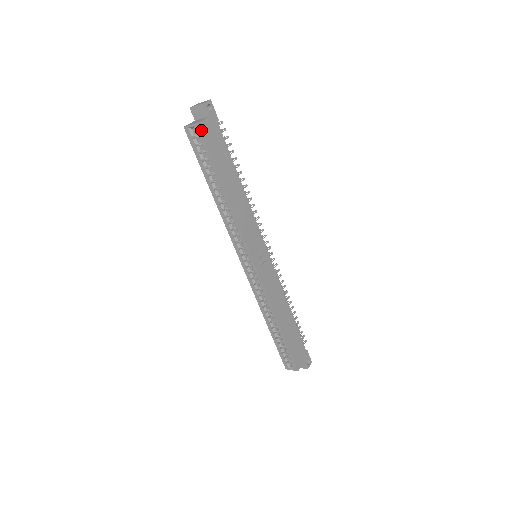
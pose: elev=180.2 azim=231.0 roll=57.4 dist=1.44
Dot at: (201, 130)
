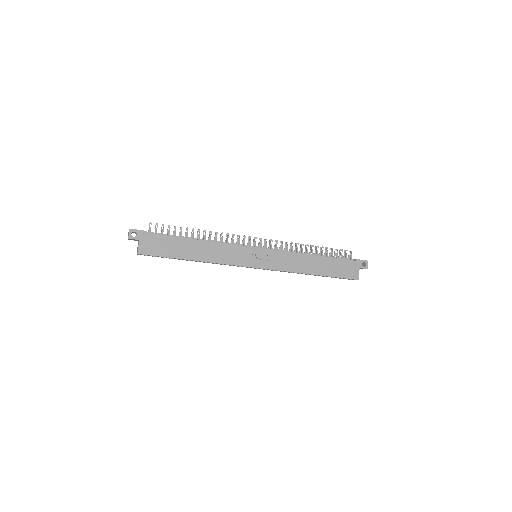
Dot at: (143, 253)
